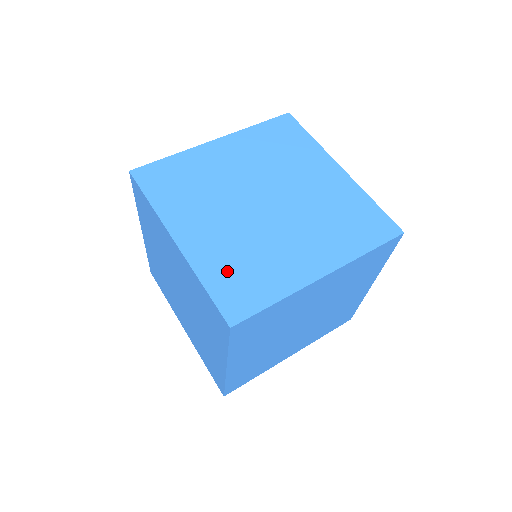
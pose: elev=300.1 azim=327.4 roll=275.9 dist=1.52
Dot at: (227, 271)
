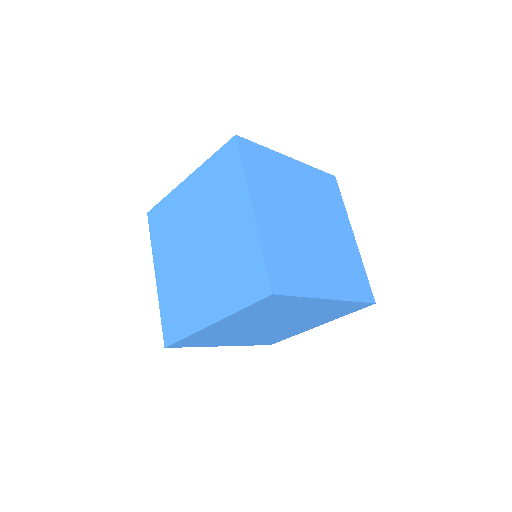
Dot at: (279, 254)
